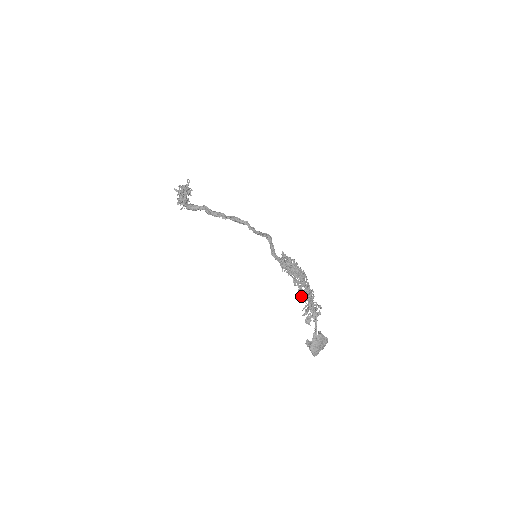
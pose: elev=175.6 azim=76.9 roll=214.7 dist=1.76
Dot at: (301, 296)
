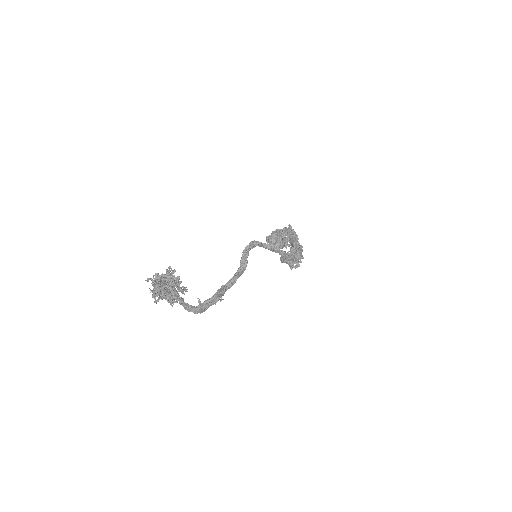
Dot at: (283, 240)
